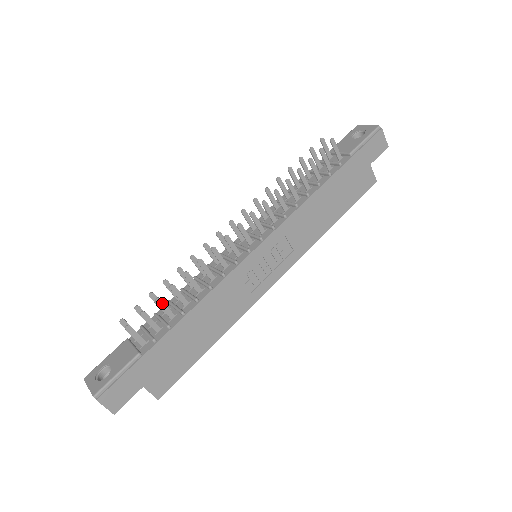
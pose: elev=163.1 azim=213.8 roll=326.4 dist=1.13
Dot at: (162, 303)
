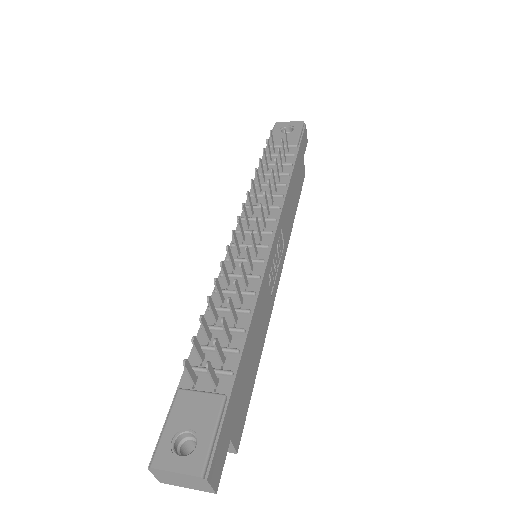
Dot at: (225, 323)
